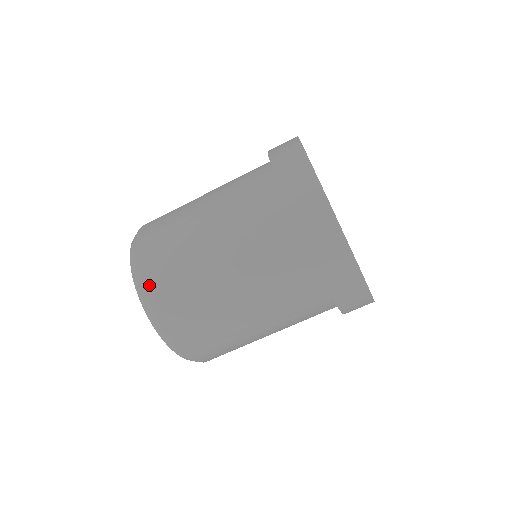
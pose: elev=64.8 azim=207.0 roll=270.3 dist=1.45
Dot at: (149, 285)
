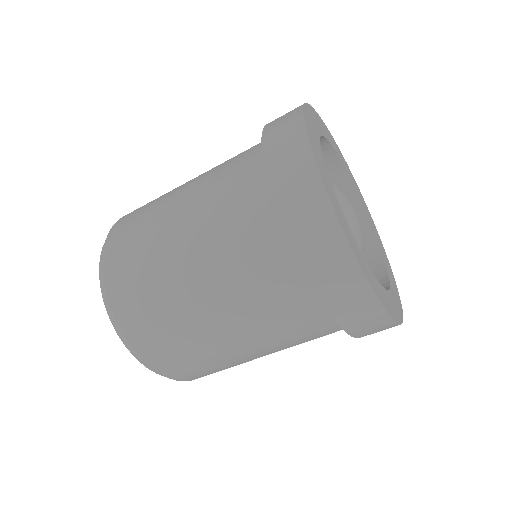
Dot at: (118, 223)
